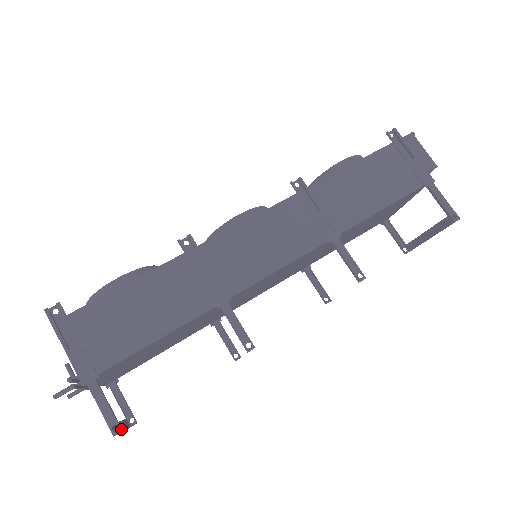
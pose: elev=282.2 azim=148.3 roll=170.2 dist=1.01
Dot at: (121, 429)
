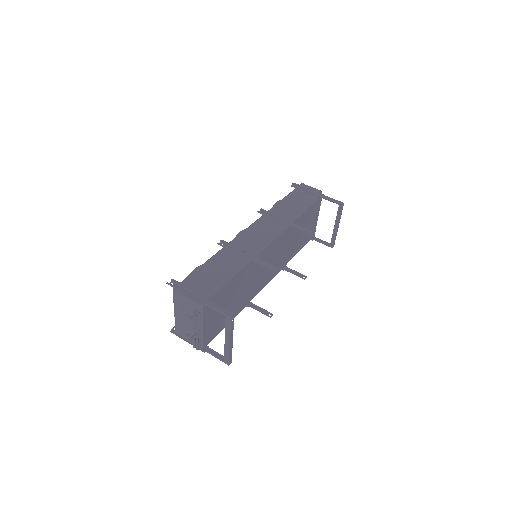
Dot at: (233, 314)
